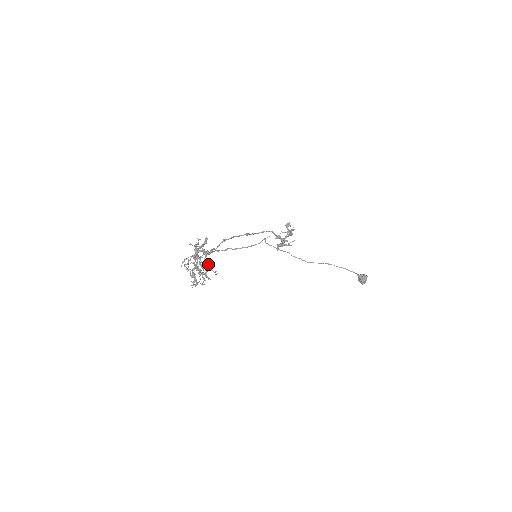
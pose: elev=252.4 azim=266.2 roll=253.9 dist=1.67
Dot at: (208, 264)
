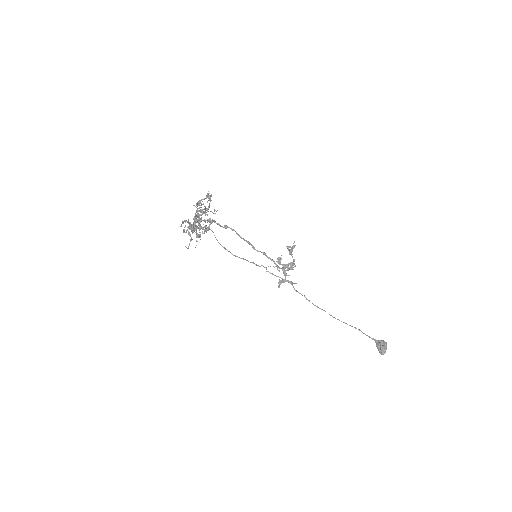
Dot at: (208, 220)
